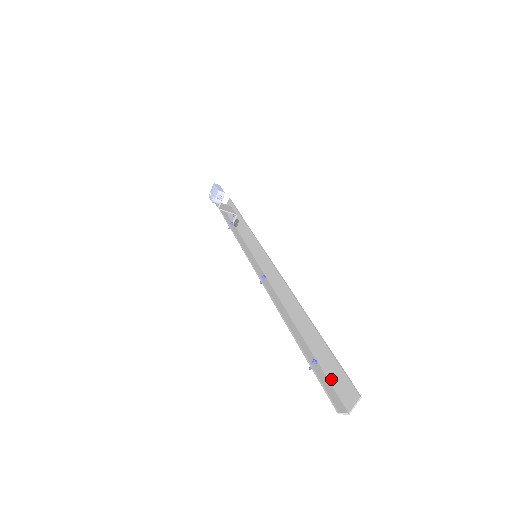
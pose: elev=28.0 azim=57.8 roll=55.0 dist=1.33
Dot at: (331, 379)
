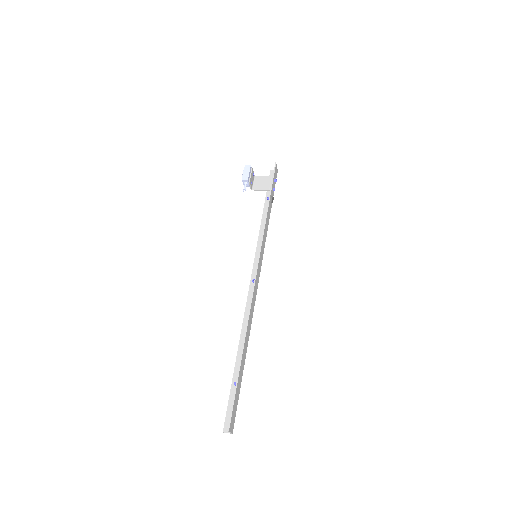
Dot at: (235, 403)
